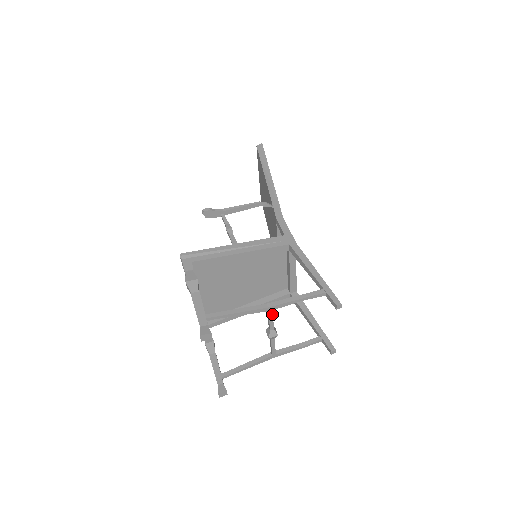
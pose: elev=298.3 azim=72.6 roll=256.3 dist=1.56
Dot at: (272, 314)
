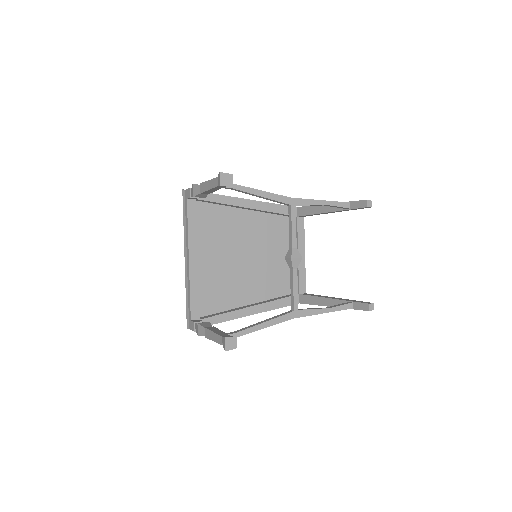
Dot at: (295, 214)
